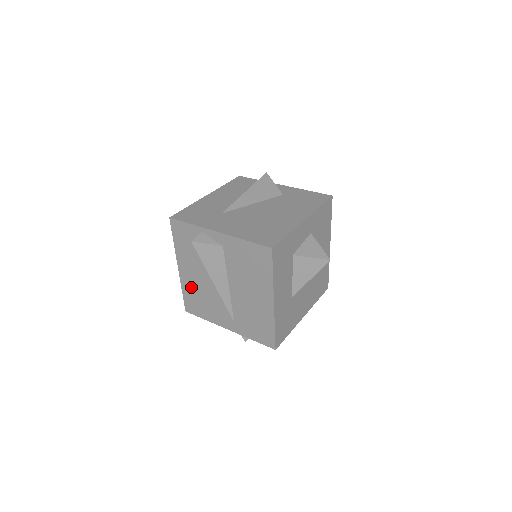
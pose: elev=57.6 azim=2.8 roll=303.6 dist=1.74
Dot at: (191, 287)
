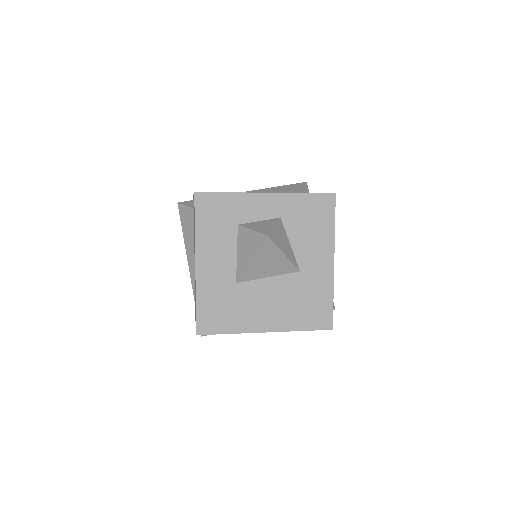
Dot at: occluded
